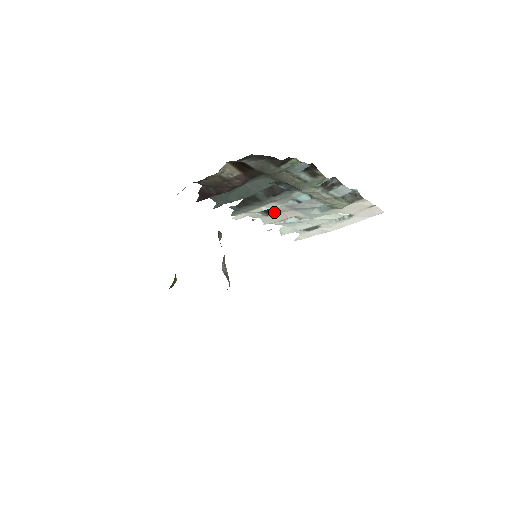
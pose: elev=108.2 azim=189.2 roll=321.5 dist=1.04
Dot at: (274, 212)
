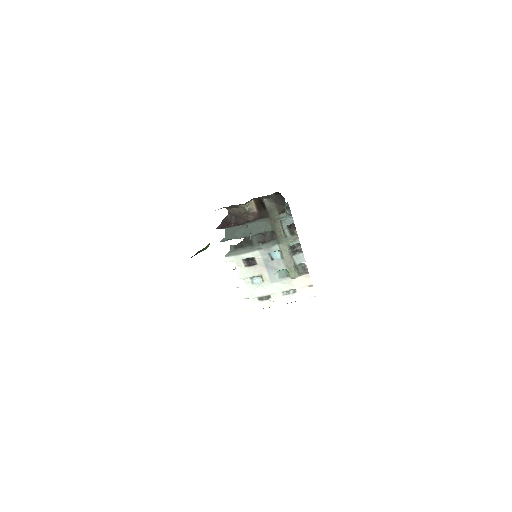
Dot at: (253, 264)
